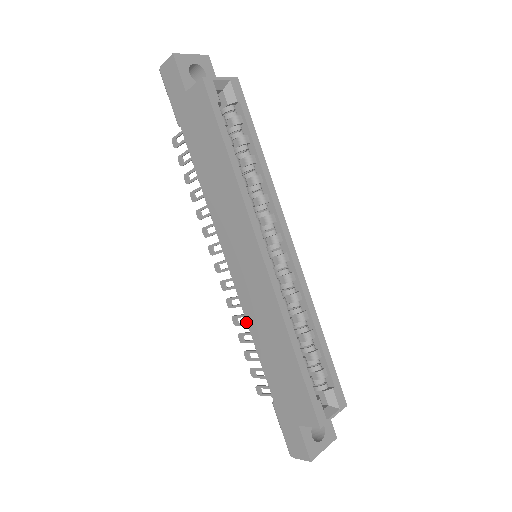
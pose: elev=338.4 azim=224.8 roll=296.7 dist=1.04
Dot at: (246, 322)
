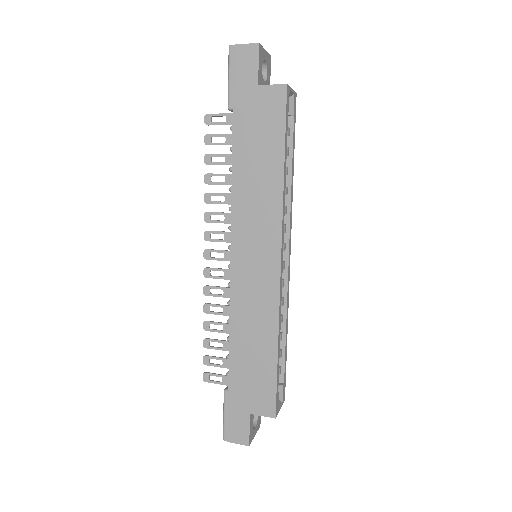
Dot at: (222, 313)
